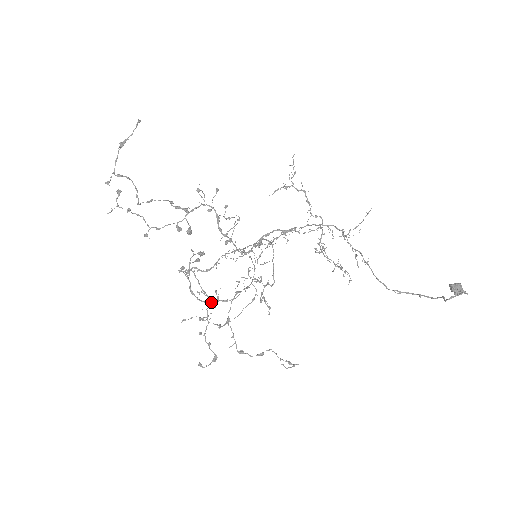
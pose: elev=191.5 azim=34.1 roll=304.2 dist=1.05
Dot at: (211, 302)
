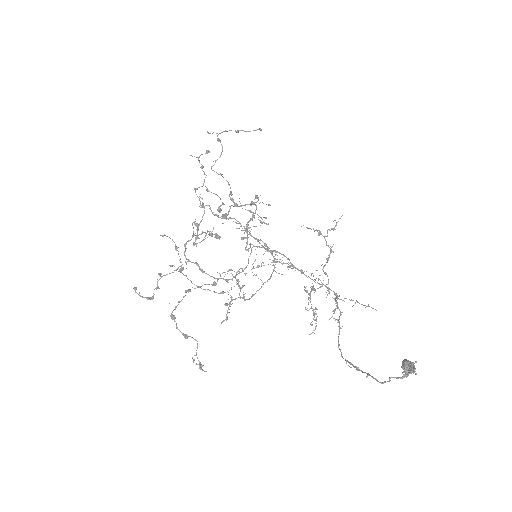
Dot at: (195, 240)
